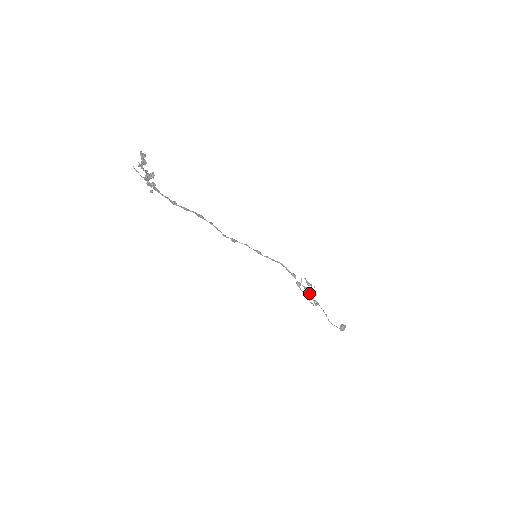
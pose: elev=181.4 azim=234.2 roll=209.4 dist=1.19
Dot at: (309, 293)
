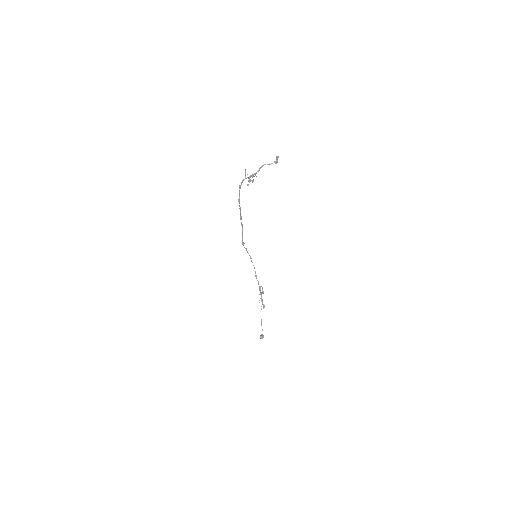
Dot at: occluded
